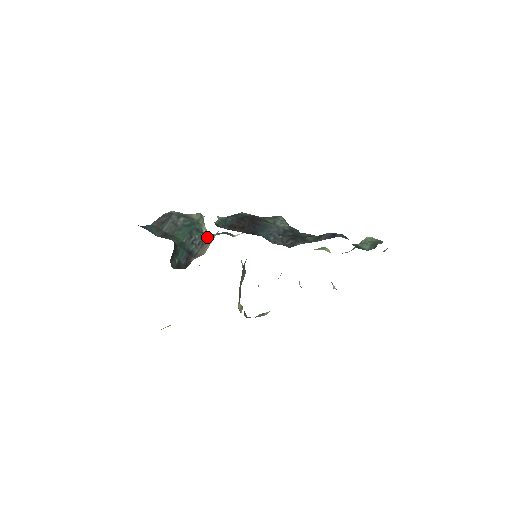
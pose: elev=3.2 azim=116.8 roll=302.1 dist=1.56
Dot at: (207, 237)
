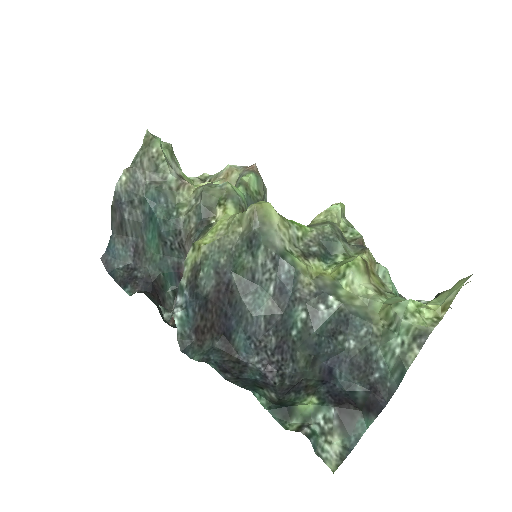
Dot at: (183, 234)
